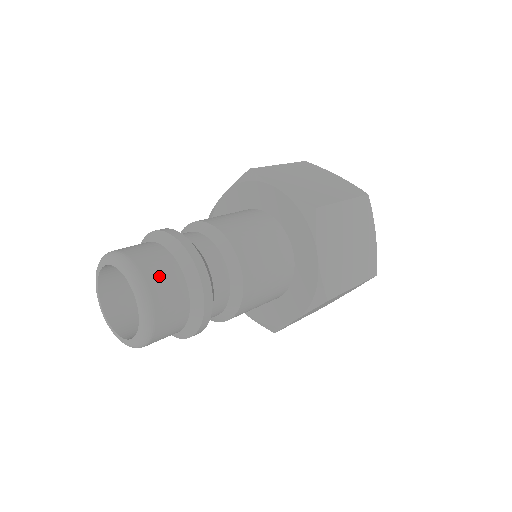
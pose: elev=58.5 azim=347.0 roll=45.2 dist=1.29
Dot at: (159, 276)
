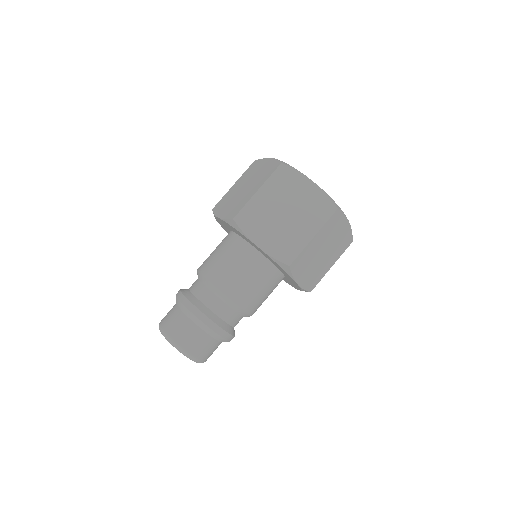
Dot at: (174, 326)
